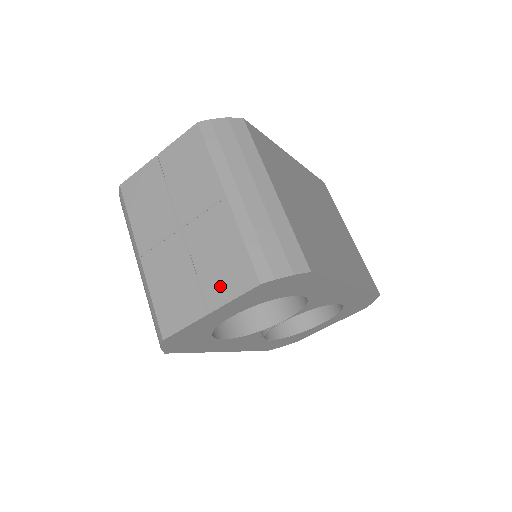
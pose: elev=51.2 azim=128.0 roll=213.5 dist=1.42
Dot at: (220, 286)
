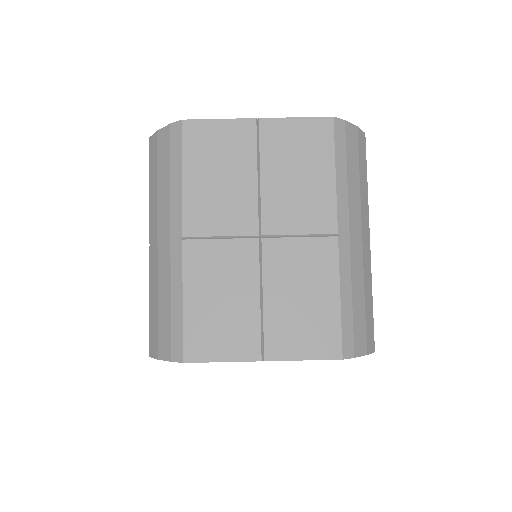
Dot at: (290, 336)
